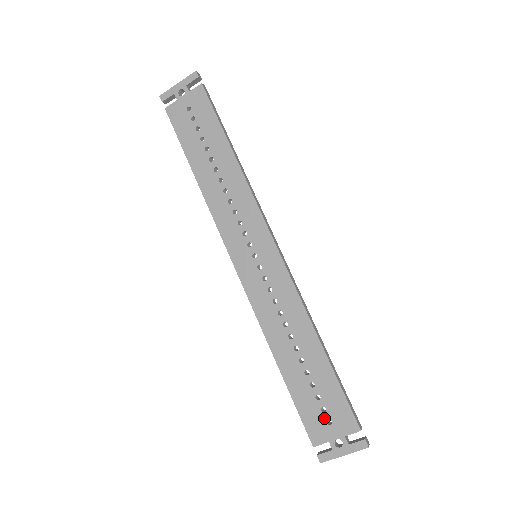
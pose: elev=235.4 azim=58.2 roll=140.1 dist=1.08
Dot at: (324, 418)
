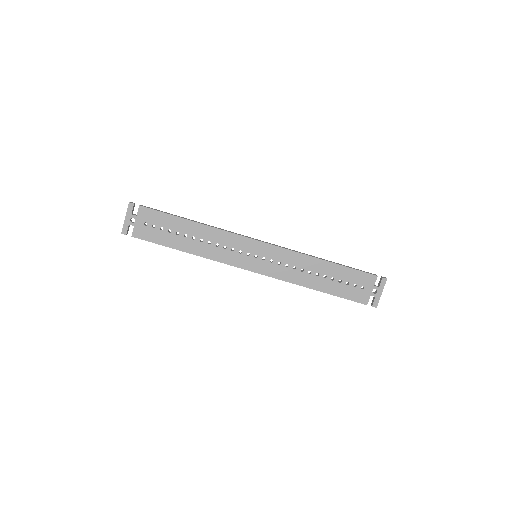
Dot at: (359, 289)
